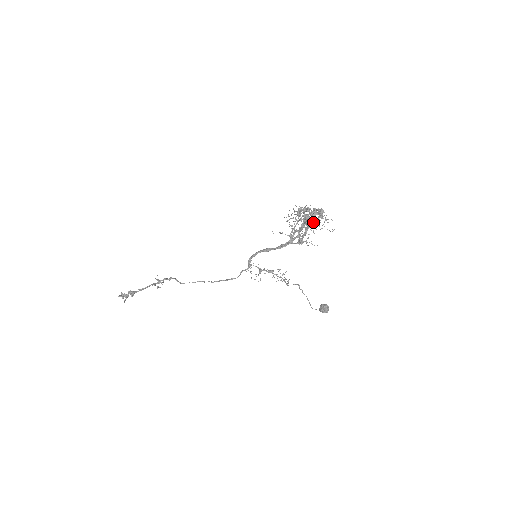
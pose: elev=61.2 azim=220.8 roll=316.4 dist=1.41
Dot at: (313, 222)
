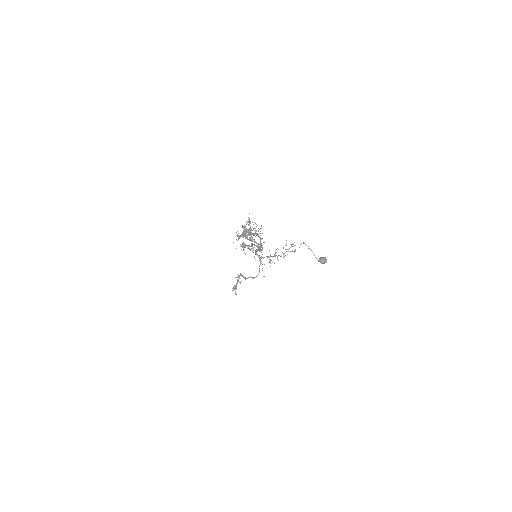
Dot at: (251, 240)
